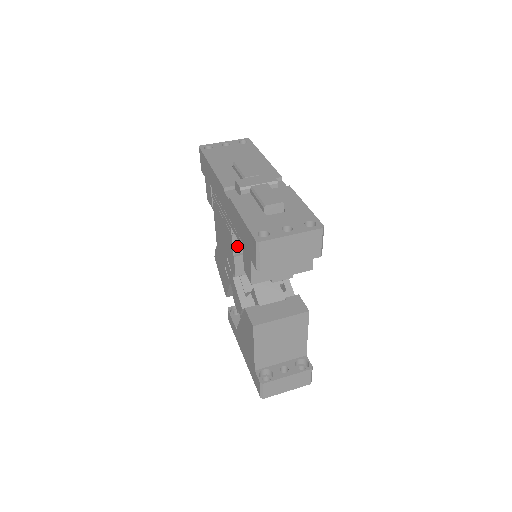
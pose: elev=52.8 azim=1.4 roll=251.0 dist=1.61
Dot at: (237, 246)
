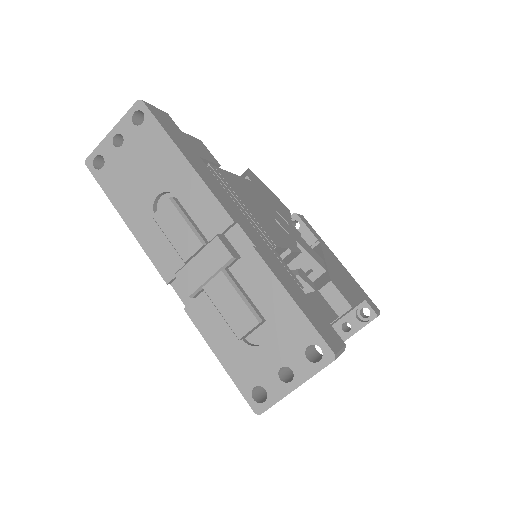
Dot at: occluded
